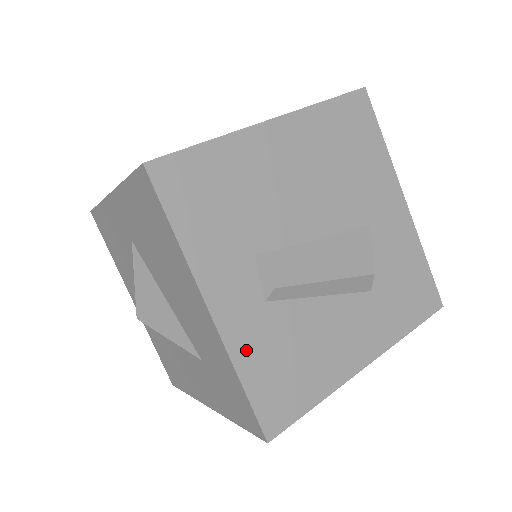
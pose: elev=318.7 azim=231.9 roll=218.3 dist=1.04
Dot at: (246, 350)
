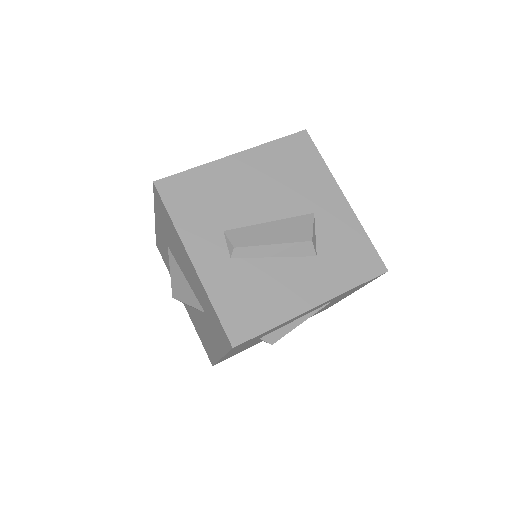
Dot at: (217, 287)
